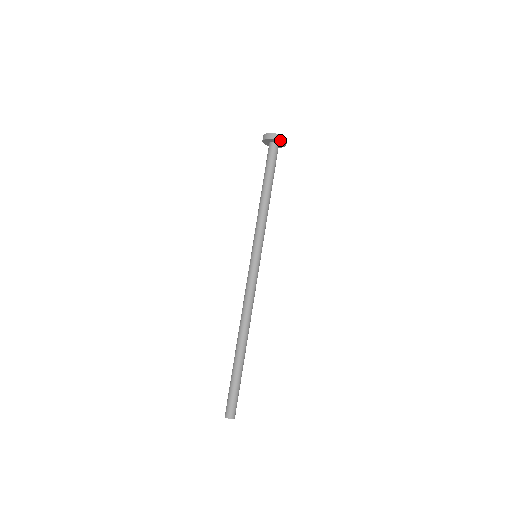
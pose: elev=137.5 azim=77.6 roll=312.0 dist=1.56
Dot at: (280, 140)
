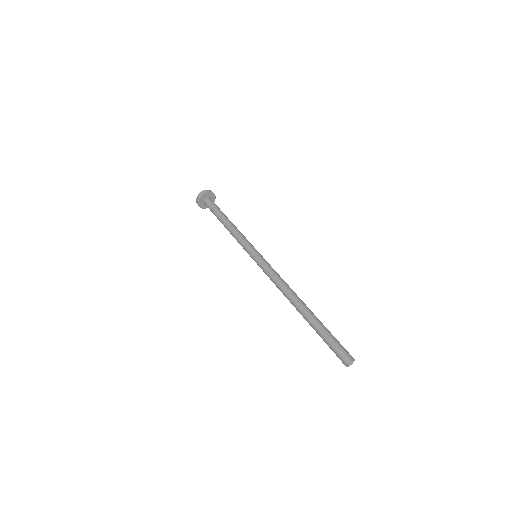
Dot at: (212, 193)
